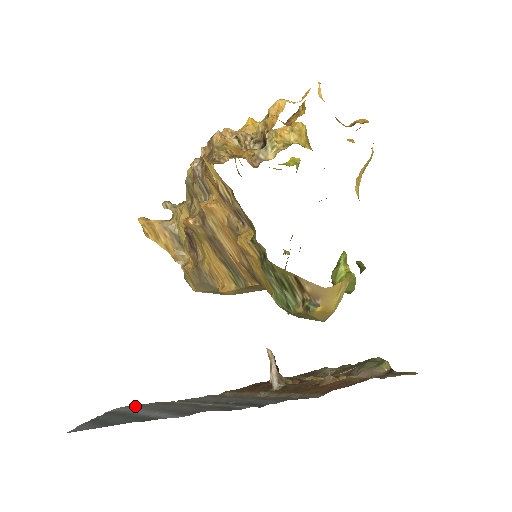
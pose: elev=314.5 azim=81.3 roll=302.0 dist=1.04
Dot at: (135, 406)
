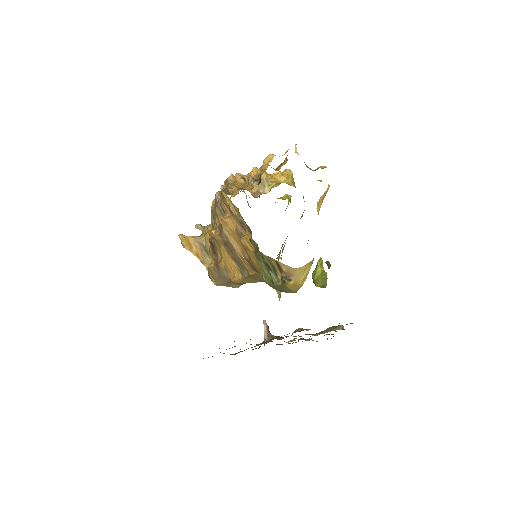
Dot at: occluded
